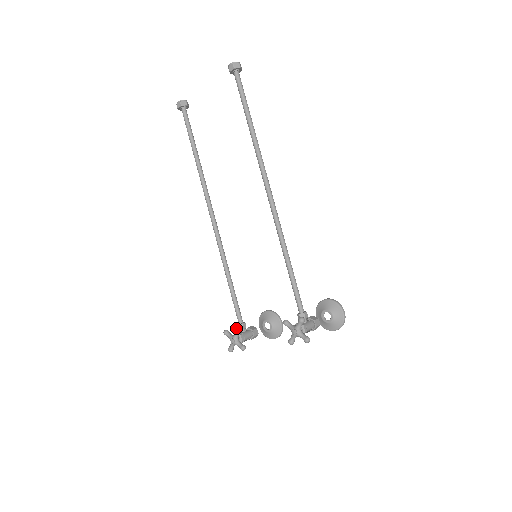
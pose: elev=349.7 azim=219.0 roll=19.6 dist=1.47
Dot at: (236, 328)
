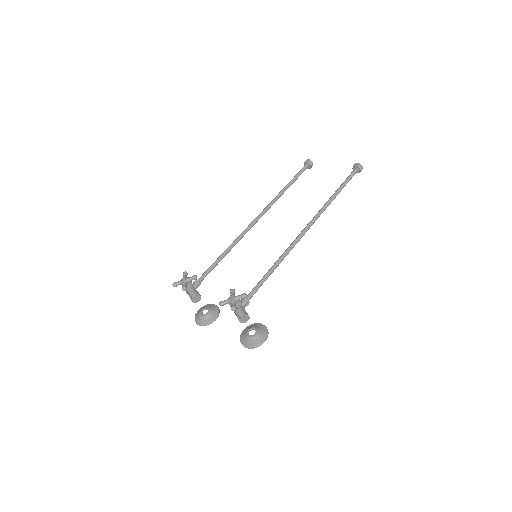
Dot at: (196, 275)
